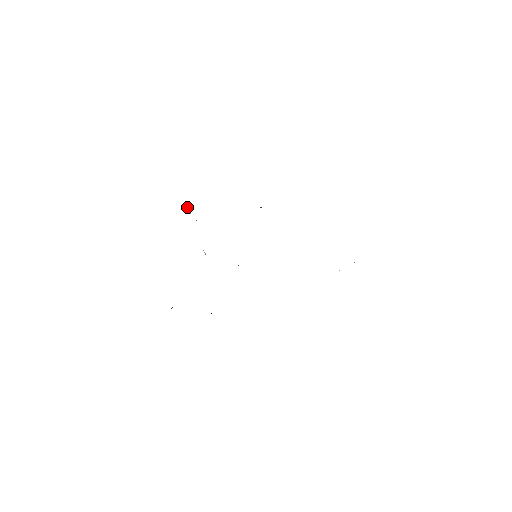
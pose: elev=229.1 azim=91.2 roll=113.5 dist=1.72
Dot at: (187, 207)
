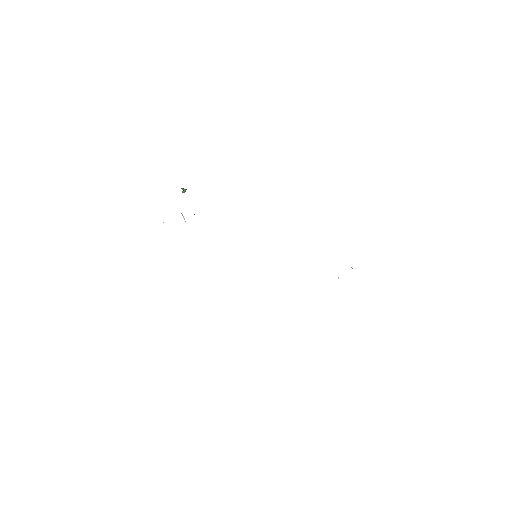
Dot at: (181, 188)
